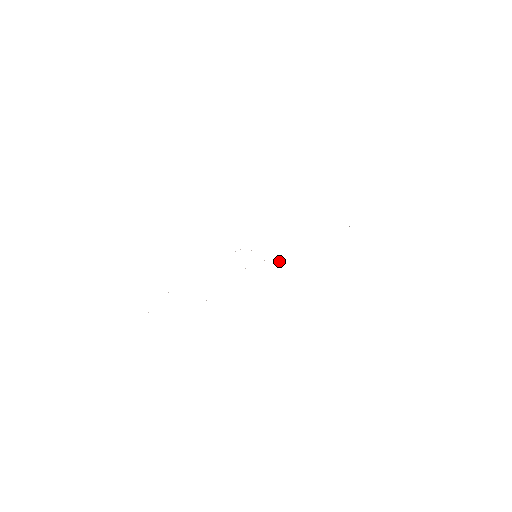
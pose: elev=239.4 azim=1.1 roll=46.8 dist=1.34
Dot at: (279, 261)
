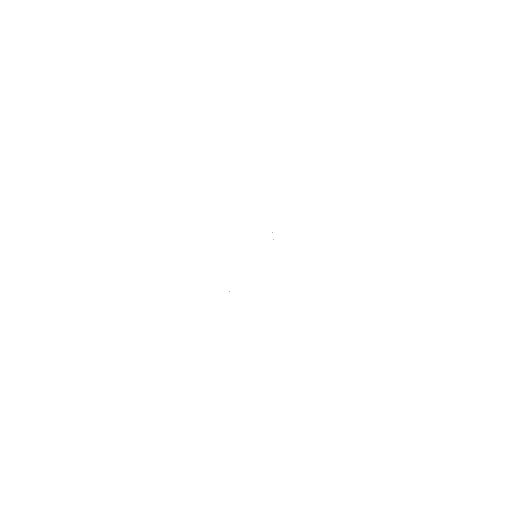
Dot at: occluded
